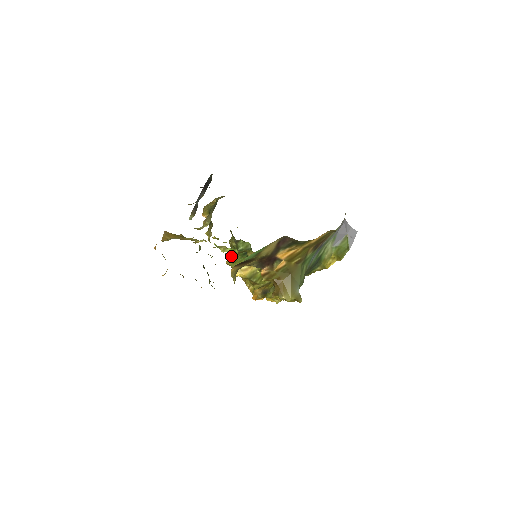
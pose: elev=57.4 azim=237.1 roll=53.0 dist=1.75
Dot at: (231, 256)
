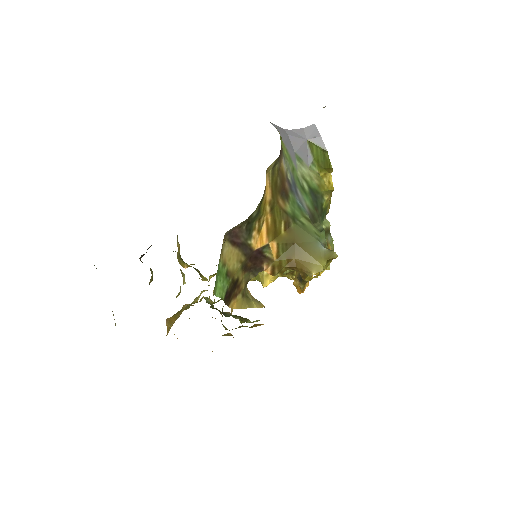
Dot at: occluded
